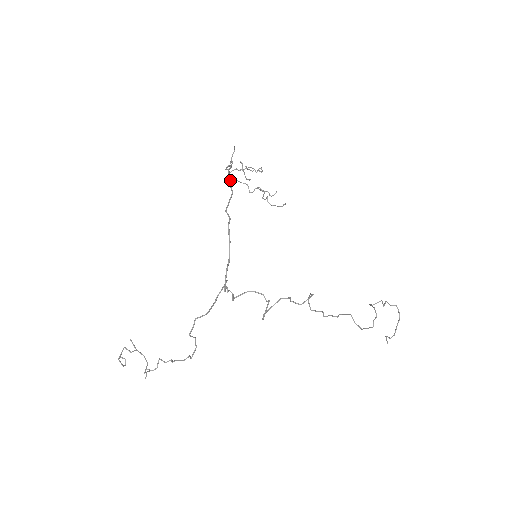
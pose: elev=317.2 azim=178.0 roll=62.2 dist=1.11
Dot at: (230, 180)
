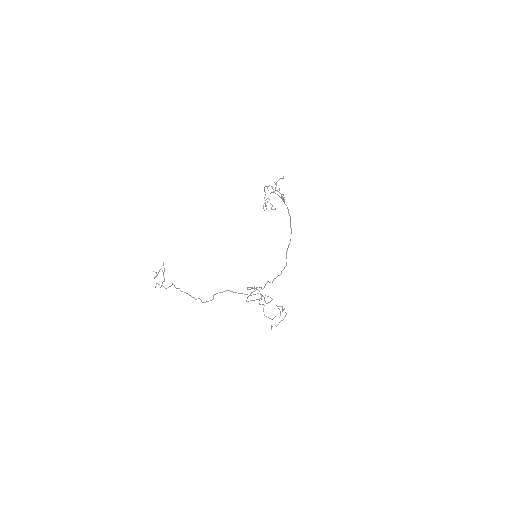
Dot at: (291, 228)
